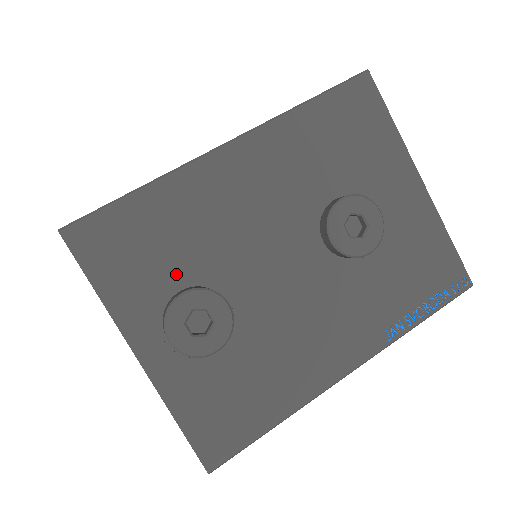
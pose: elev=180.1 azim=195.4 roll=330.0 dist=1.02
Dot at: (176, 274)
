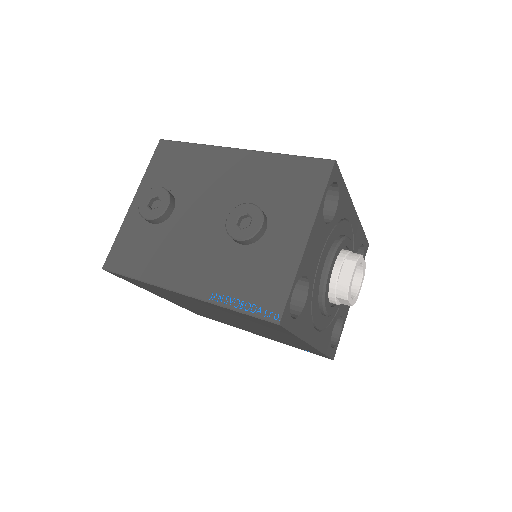
Dot at: (172, 184)
